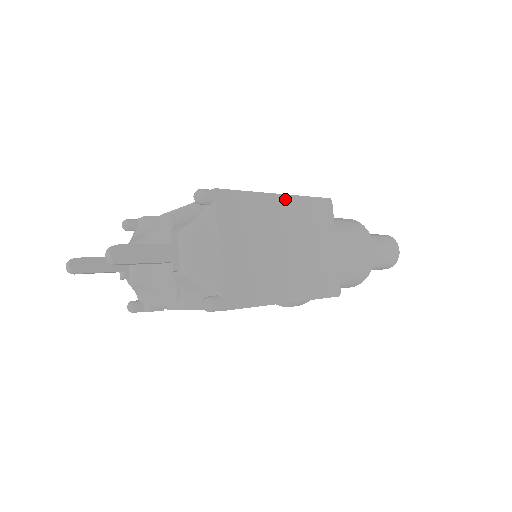
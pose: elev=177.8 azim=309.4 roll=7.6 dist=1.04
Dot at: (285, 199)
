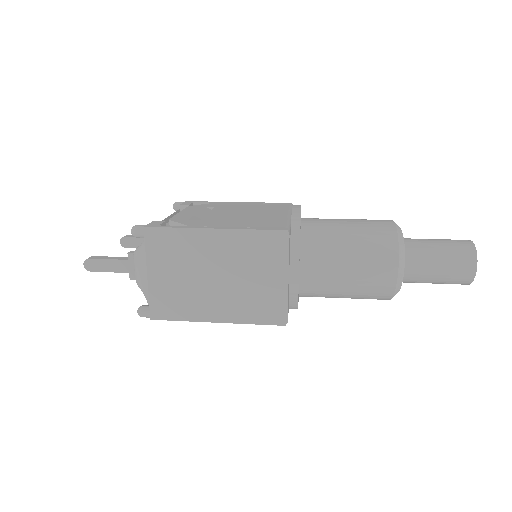
Dot at: (222, 233)
